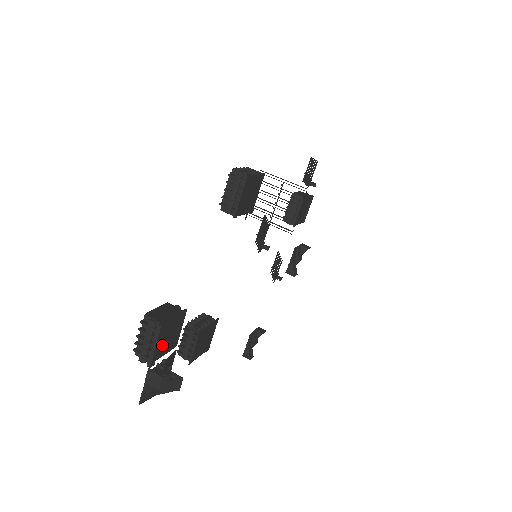
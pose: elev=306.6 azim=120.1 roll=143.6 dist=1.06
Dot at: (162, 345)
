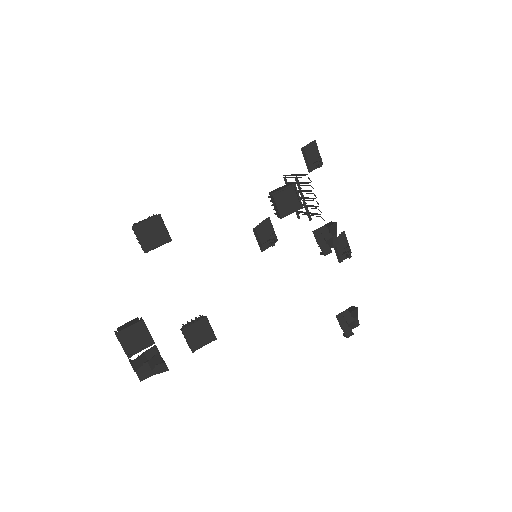
Dot at: (132, 344)
